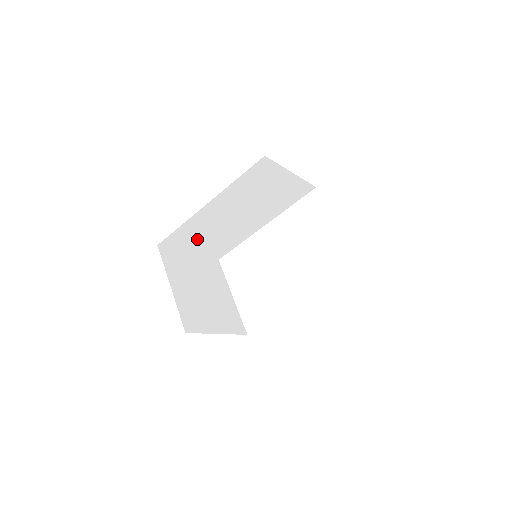
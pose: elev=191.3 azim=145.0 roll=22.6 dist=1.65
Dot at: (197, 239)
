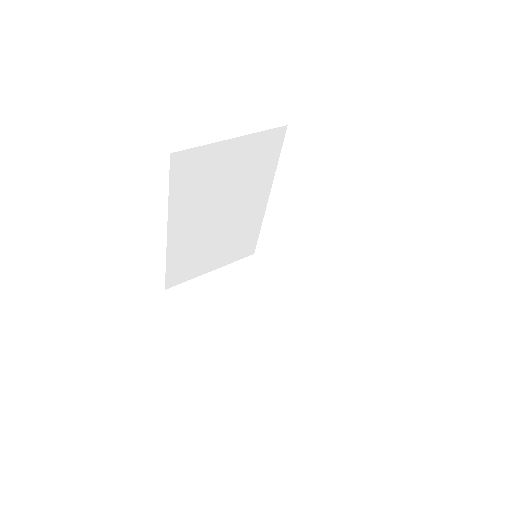
Dot at: (202, 259)
